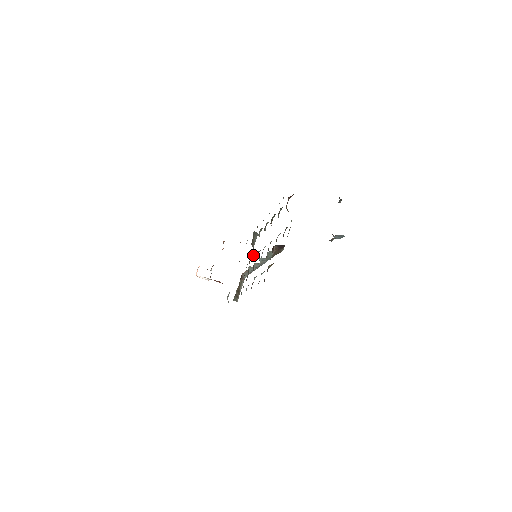
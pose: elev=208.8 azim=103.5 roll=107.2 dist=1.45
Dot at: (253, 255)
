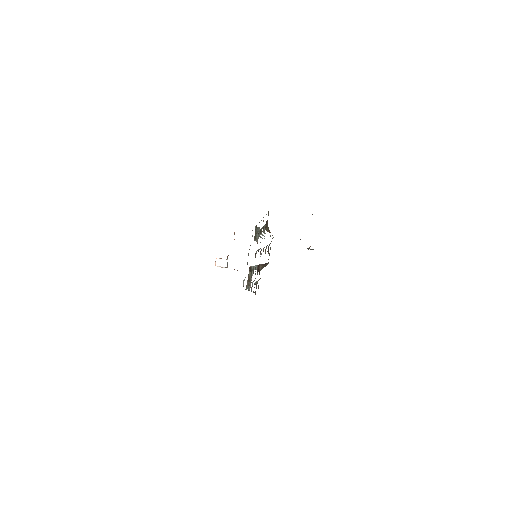
Dot at: occluded
